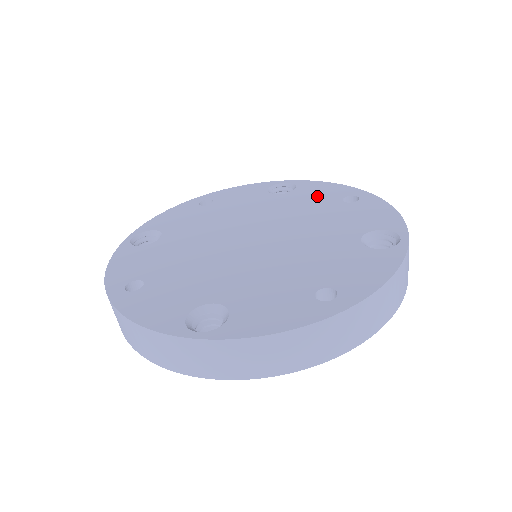
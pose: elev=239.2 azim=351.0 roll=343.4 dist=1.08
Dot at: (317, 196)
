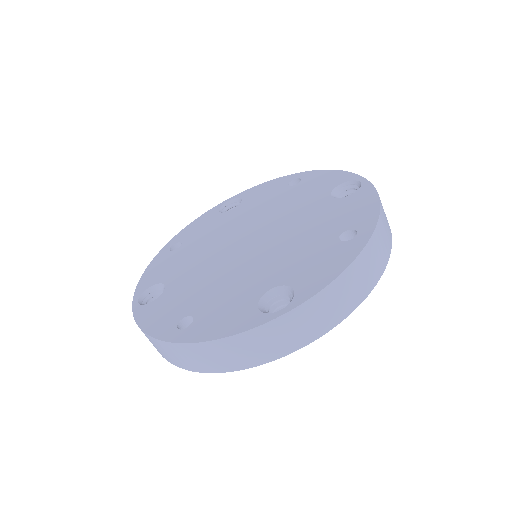
Dot at: (341, 215)
